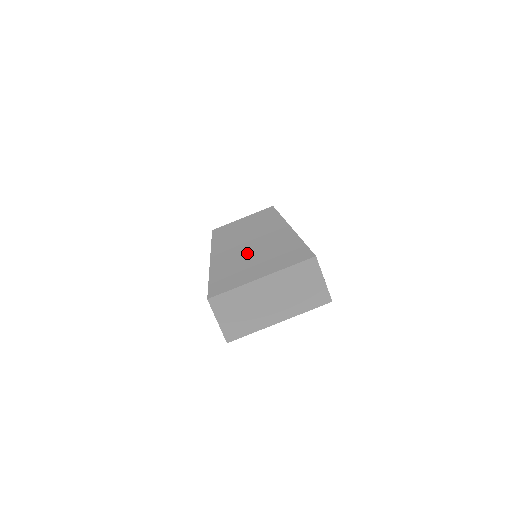
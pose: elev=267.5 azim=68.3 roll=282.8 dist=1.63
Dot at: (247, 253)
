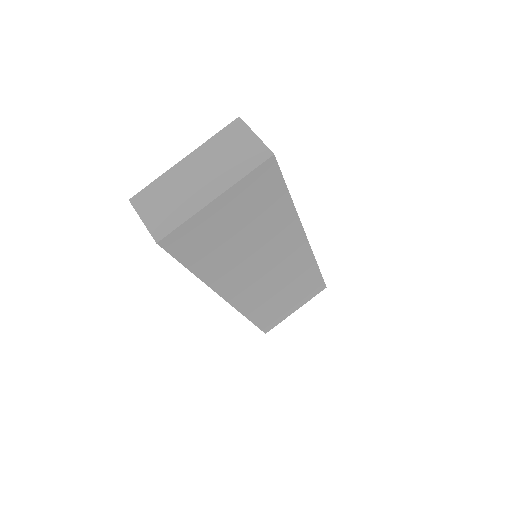
Dot at: occluded
